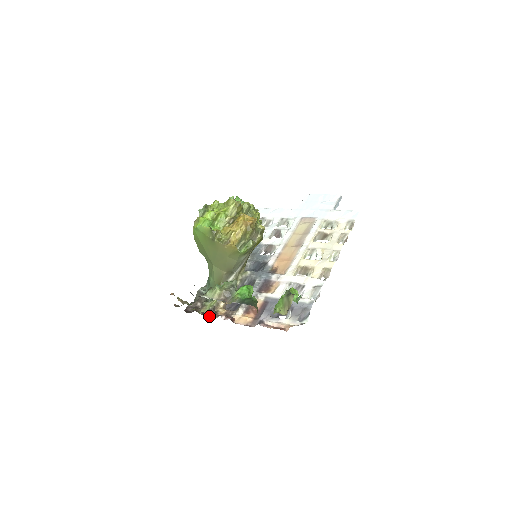
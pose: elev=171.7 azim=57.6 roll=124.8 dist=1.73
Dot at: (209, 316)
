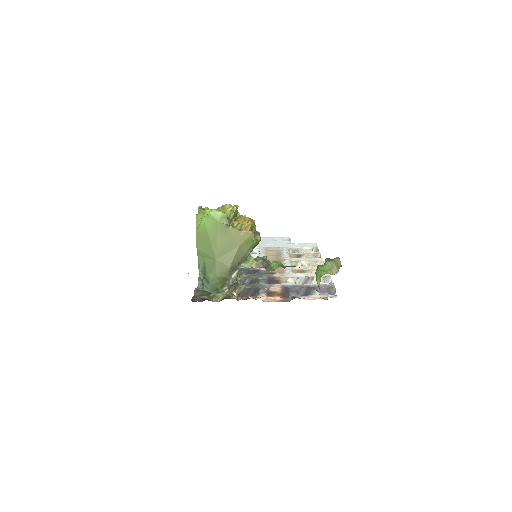
Dot at: (233, 297)
